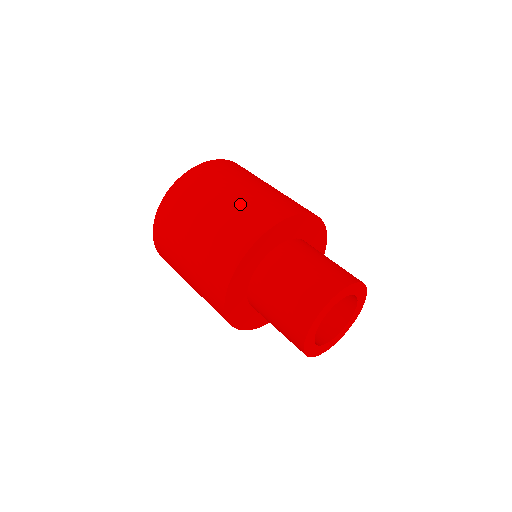
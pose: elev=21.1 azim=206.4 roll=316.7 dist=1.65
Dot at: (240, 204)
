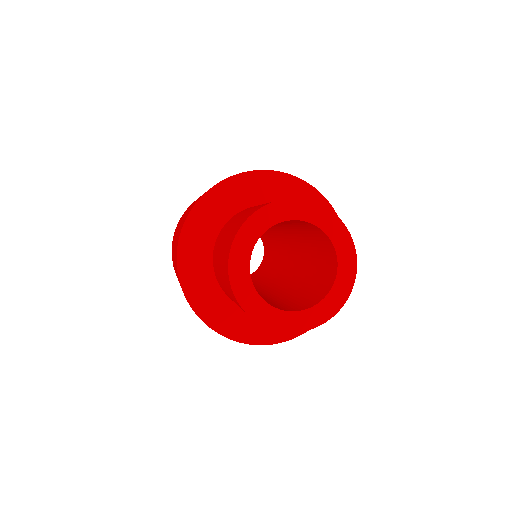
Dot at: occluded
